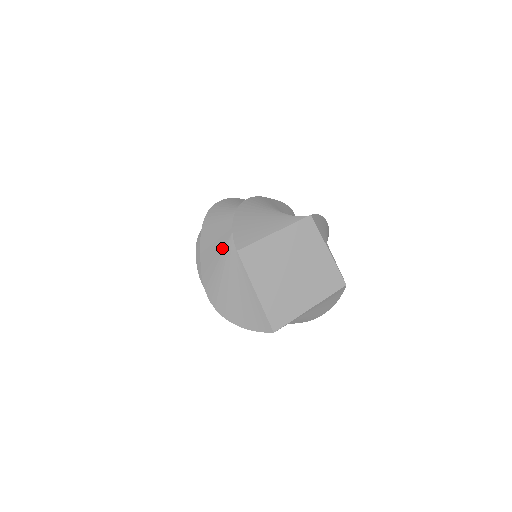
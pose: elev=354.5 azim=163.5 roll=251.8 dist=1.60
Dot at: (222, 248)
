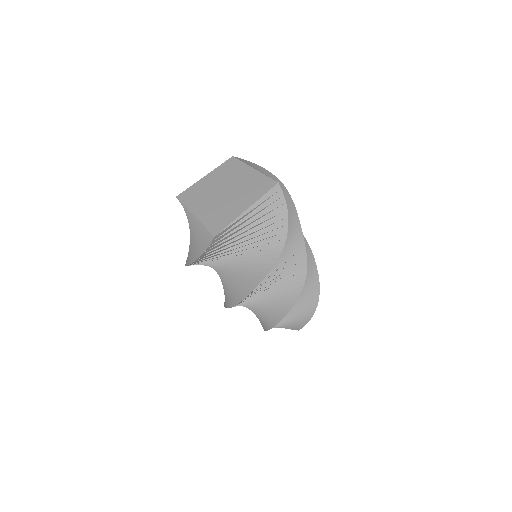
Dot at: occluded
